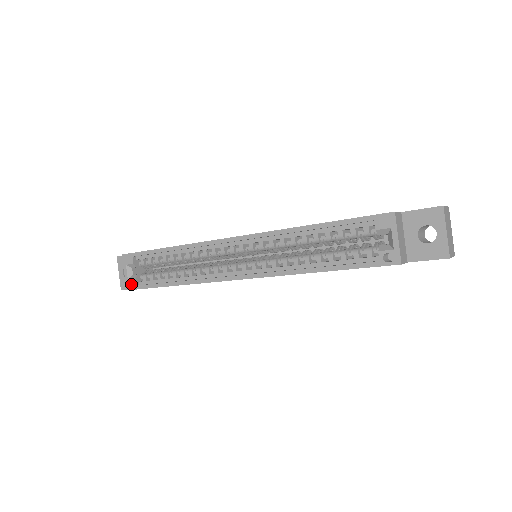
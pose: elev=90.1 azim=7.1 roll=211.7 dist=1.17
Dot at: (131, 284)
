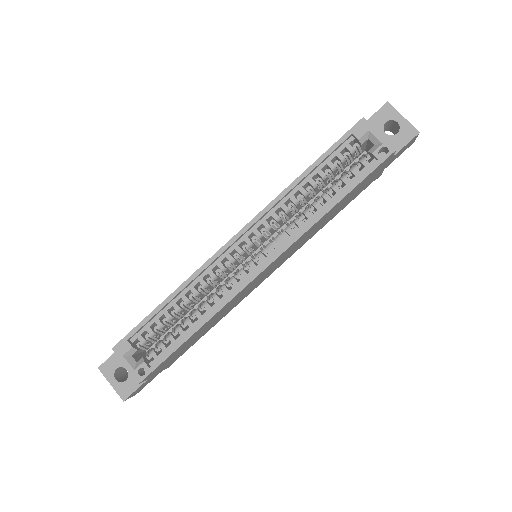
Dot at: (140, 374)
